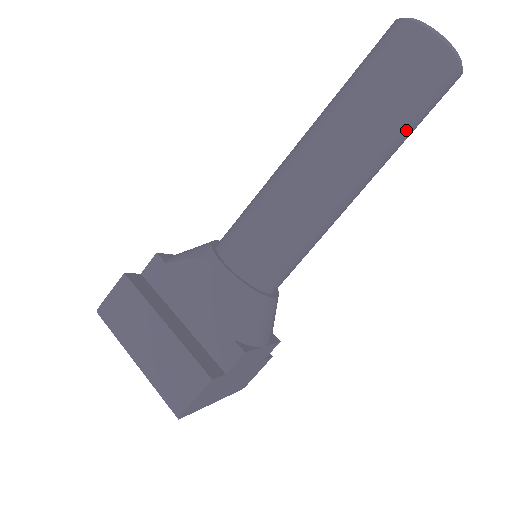
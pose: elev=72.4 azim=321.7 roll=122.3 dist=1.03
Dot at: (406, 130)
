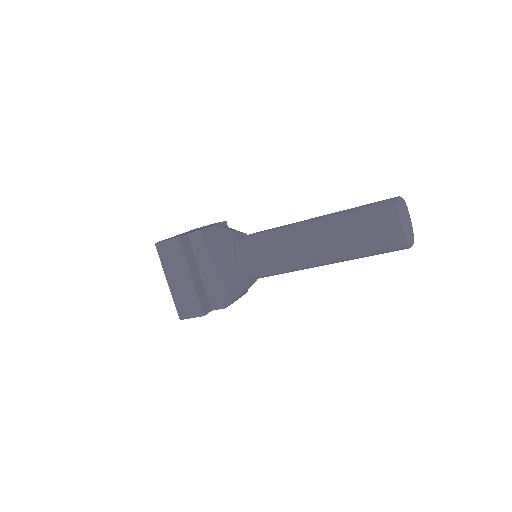
Dot at: occluded
